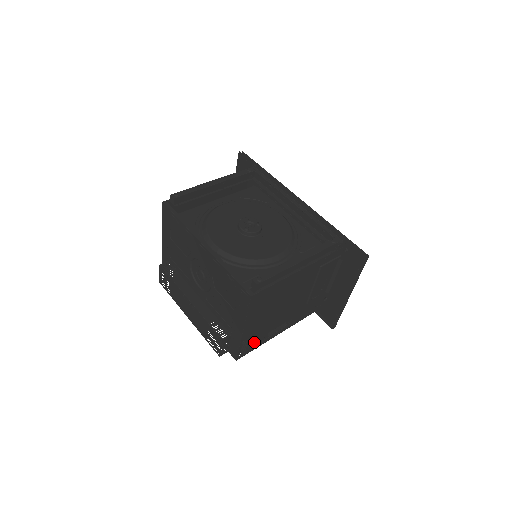
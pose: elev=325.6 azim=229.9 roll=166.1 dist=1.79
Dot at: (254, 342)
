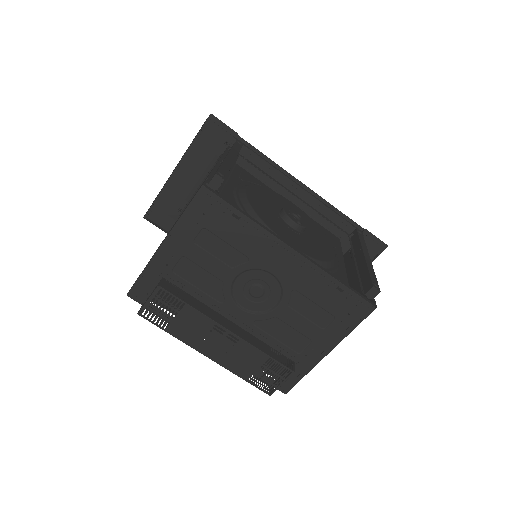
Dot at: occluded
